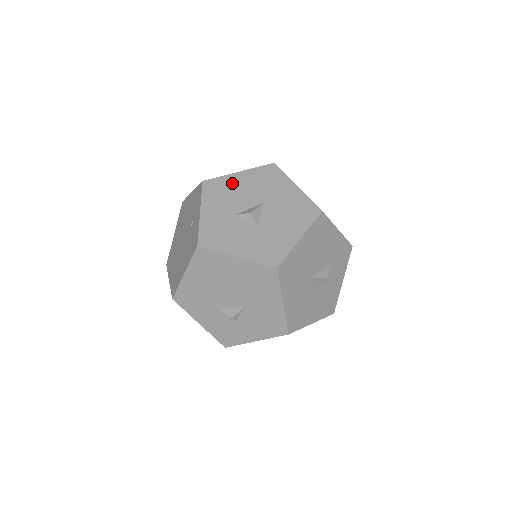
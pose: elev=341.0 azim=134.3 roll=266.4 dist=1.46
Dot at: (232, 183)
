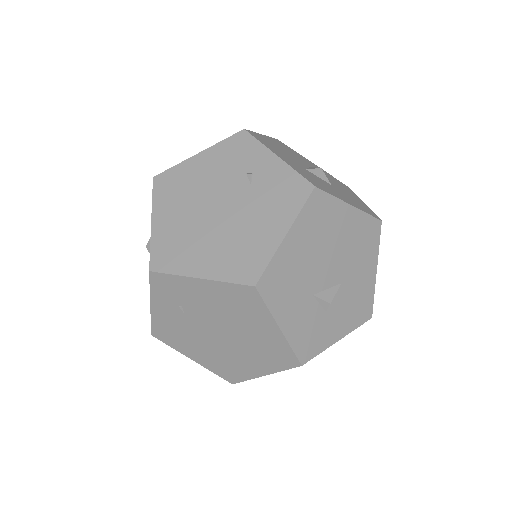
Dot at: (270, 141)
